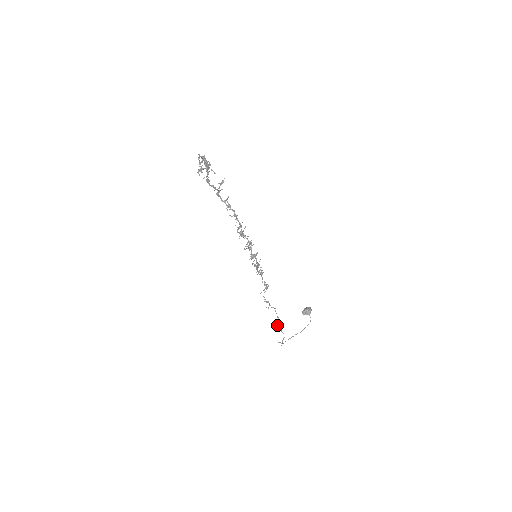
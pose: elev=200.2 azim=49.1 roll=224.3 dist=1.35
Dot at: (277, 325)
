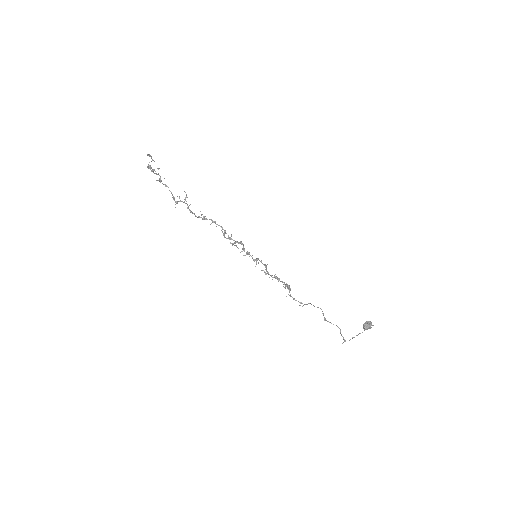
Dot at: occluded
